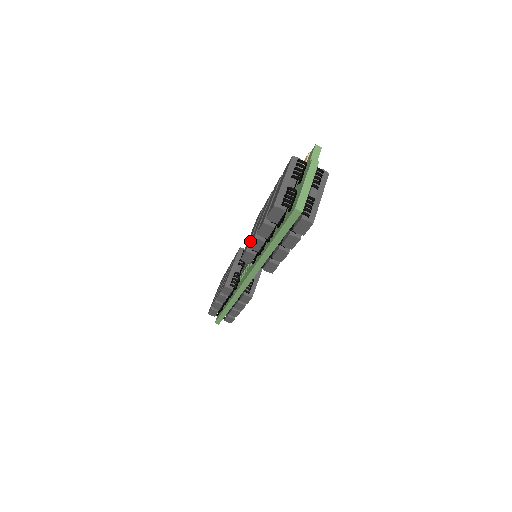
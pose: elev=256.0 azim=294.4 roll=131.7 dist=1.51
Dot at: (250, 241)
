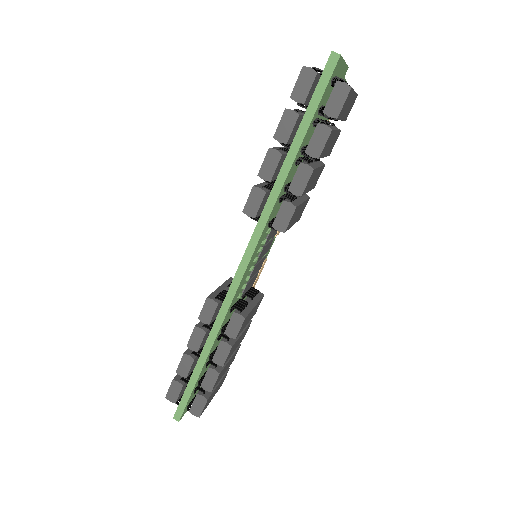
Dot at: occluded
